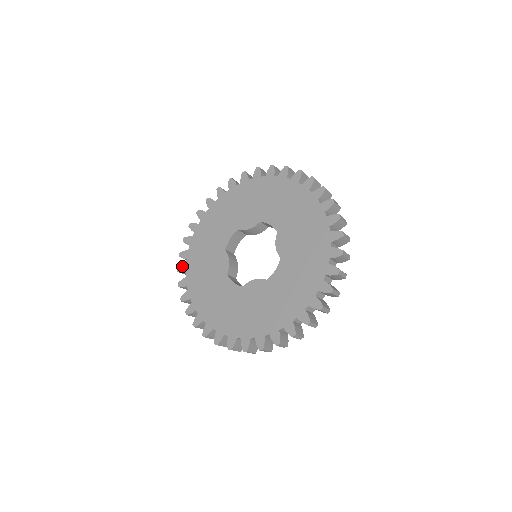
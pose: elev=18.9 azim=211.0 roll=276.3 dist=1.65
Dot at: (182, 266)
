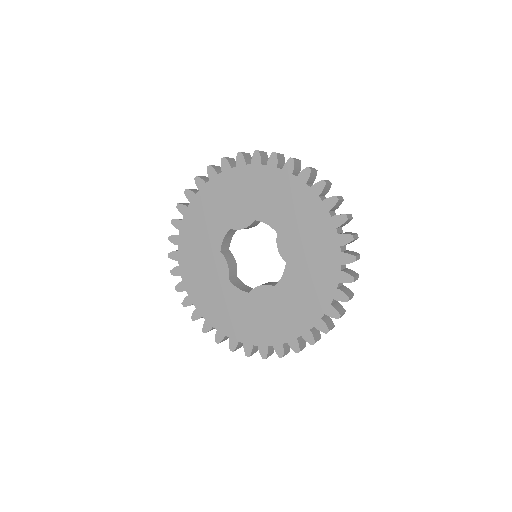
Dot at: (175, 269)
